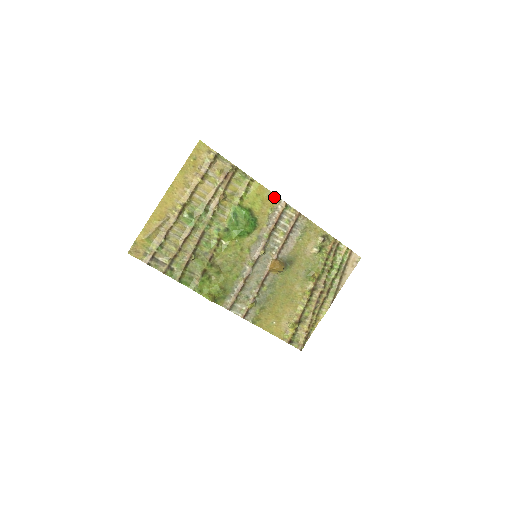
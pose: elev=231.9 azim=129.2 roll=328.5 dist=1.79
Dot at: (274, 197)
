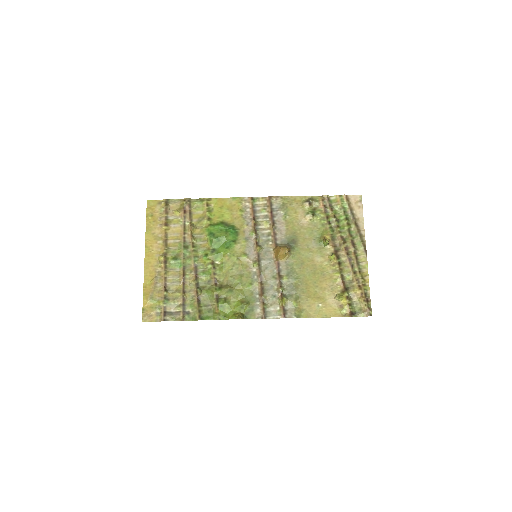
Dot at: (237, 200)
